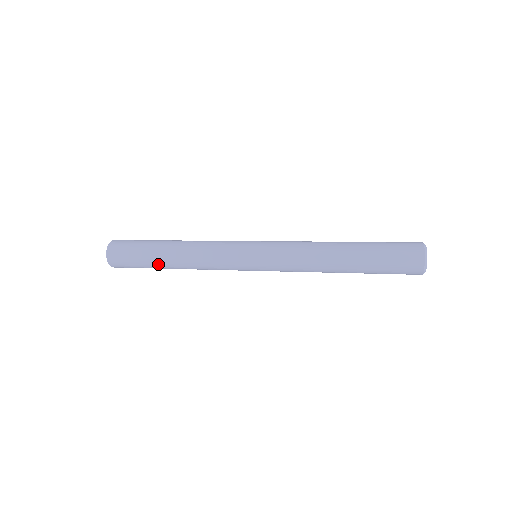
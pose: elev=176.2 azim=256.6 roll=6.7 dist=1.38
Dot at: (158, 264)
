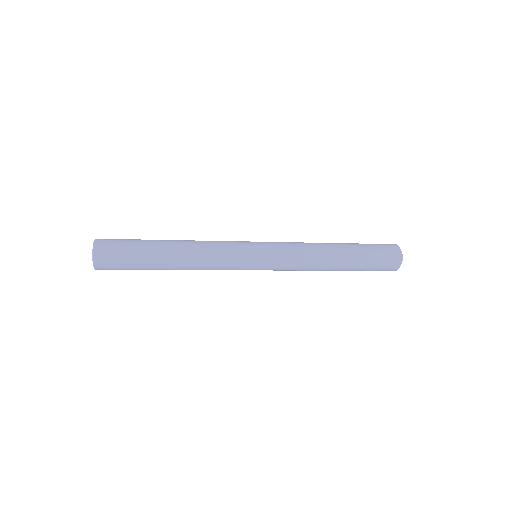
Dot at: (156, 250)
